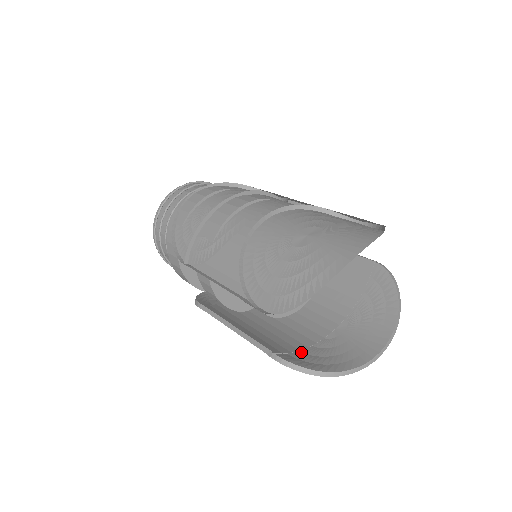
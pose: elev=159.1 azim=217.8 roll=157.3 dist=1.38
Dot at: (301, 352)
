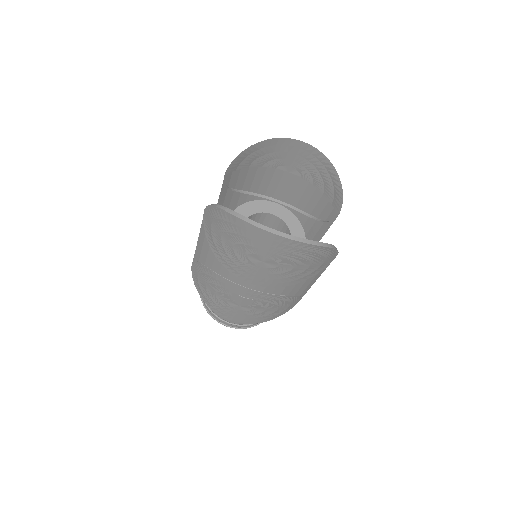
Dot at: occluded
